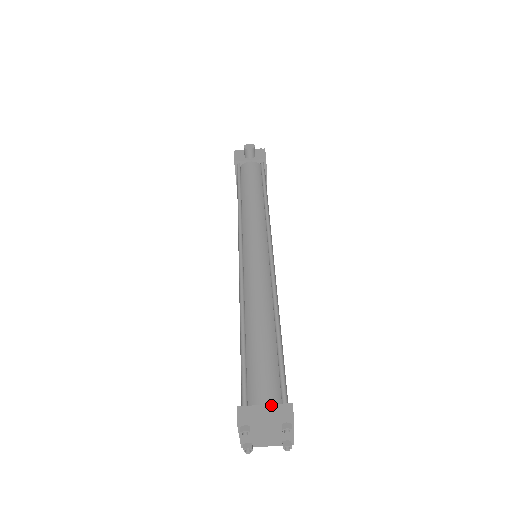
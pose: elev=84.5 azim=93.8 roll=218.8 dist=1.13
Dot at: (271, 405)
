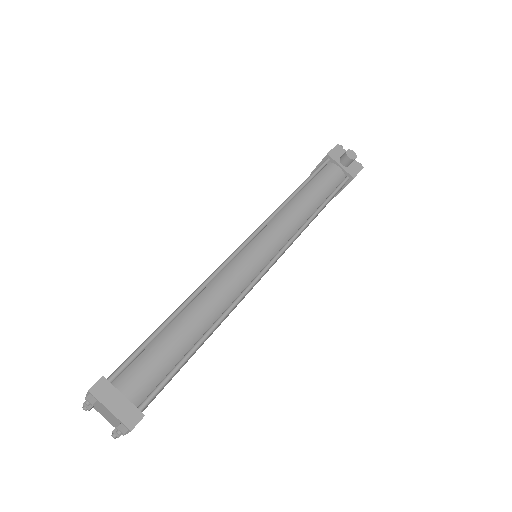
Dot at: (128, 401)
